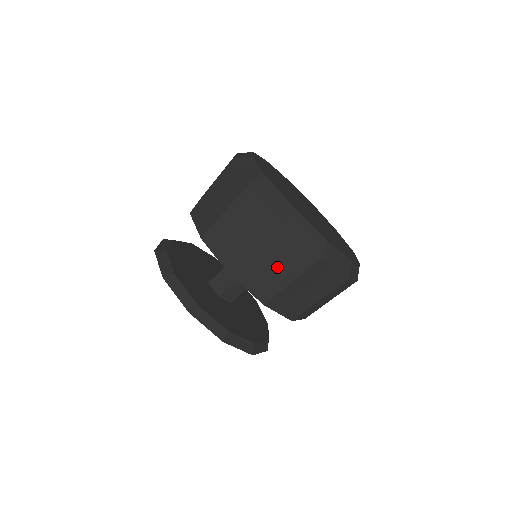
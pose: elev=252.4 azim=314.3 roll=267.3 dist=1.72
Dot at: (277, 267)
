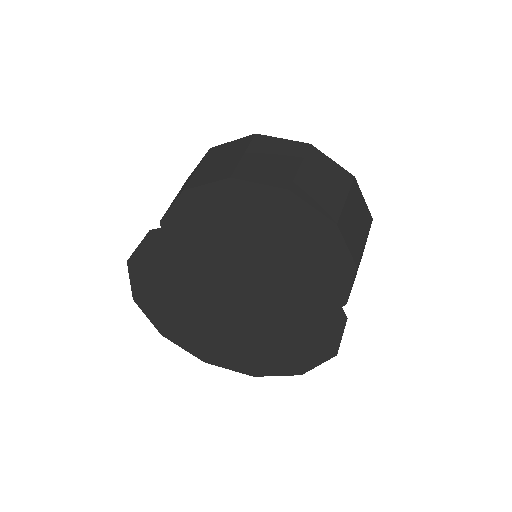
Dot at: (276, 160)
